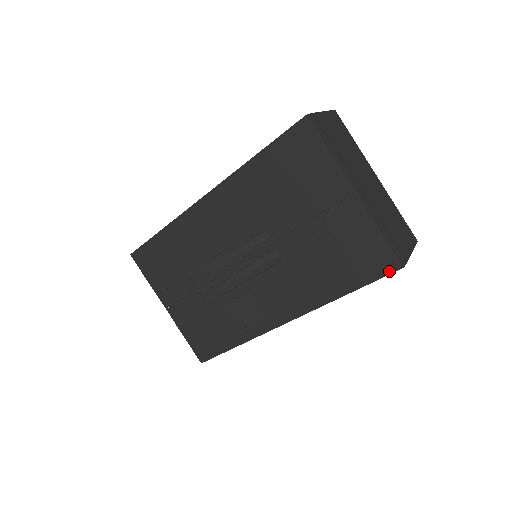
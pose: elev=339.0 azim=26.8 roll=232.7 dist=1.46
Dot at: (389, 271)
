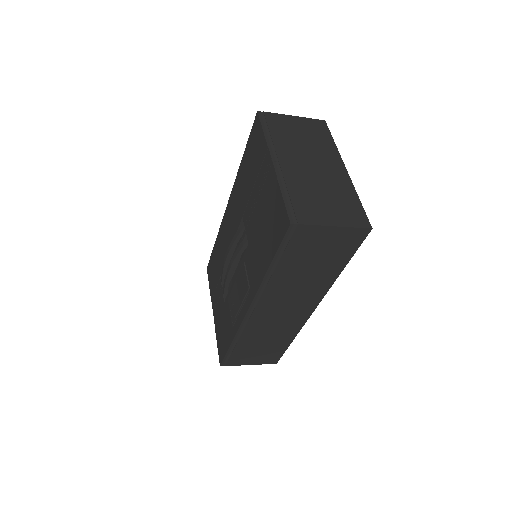
Dot at: (285, 231)
